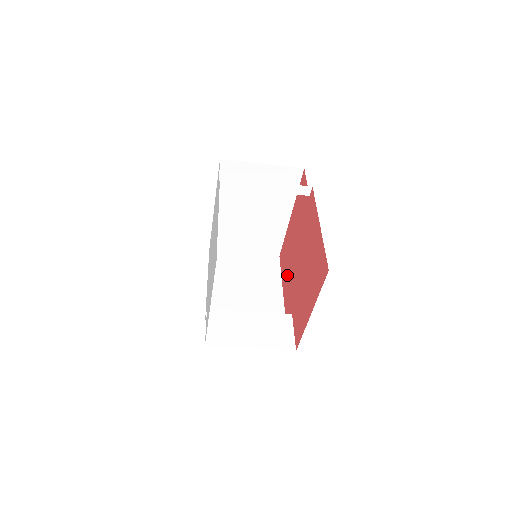
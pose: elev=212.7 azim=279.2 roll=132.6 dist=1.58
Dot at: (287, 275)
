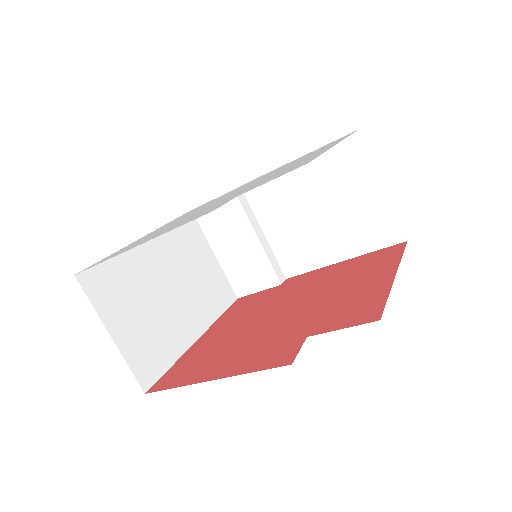
Dot at: (230, 354)
